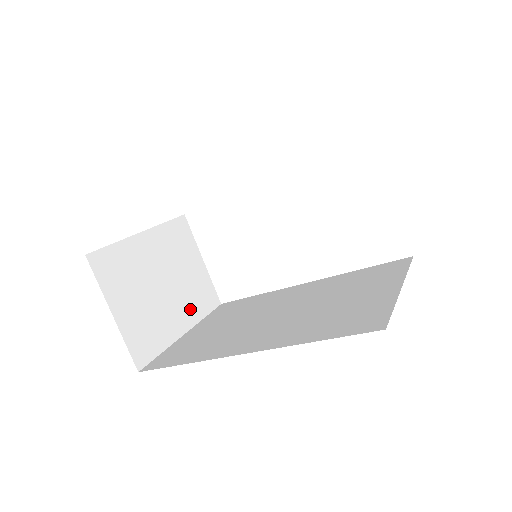
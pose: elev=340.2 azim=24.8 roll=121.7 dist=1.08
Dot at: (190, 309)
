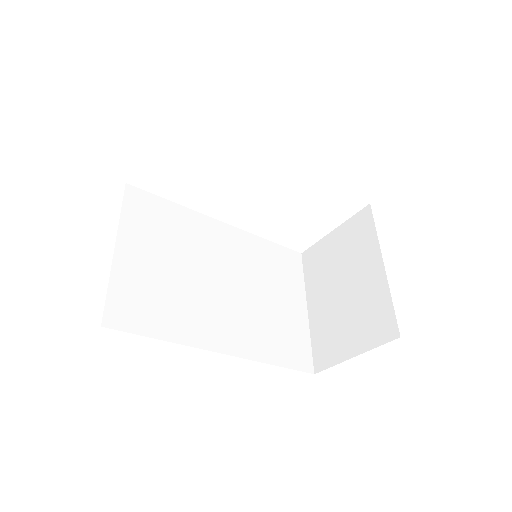
Dot at: occluded
